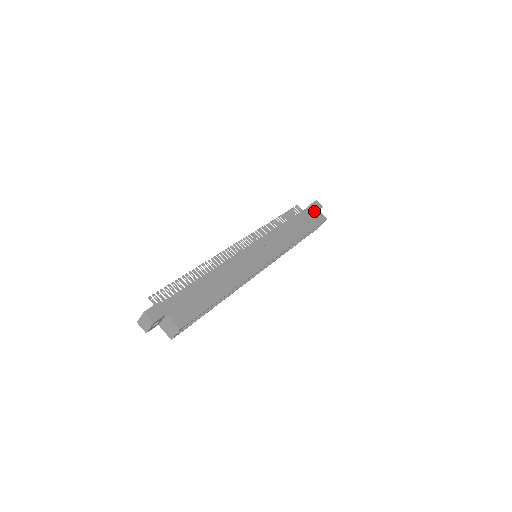
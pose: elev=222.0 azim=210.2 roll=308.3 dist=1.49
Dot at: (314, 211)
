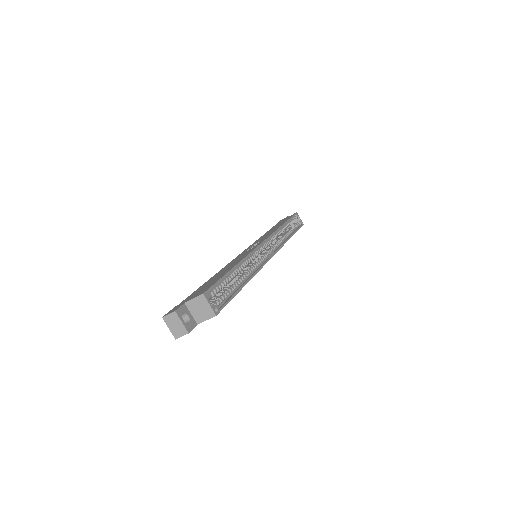
Dot at: occluded
